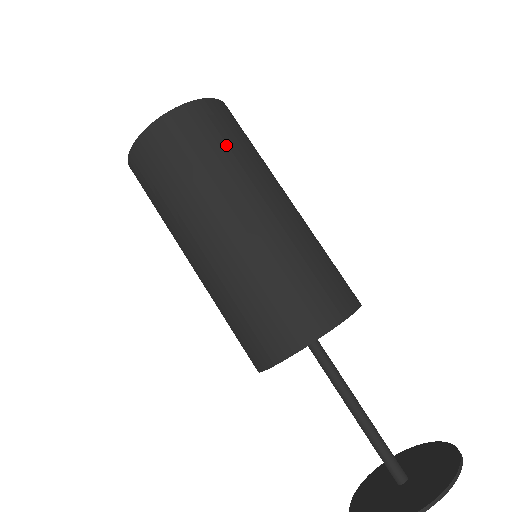
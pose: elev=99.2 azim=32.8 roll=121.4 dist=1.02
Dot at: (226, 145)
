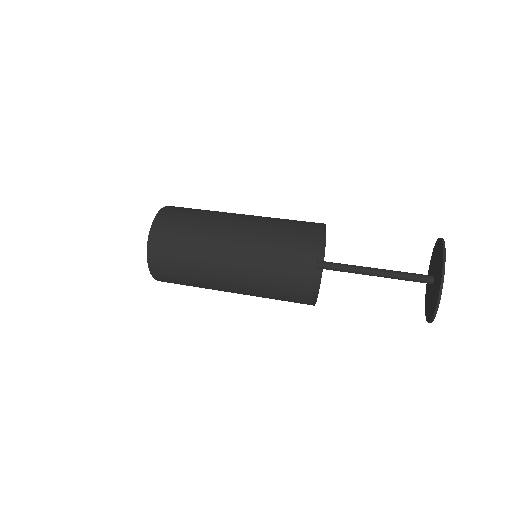
Dot at: (192, 216)
